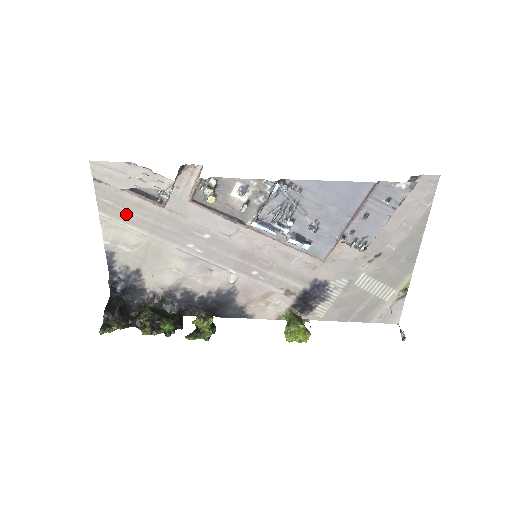
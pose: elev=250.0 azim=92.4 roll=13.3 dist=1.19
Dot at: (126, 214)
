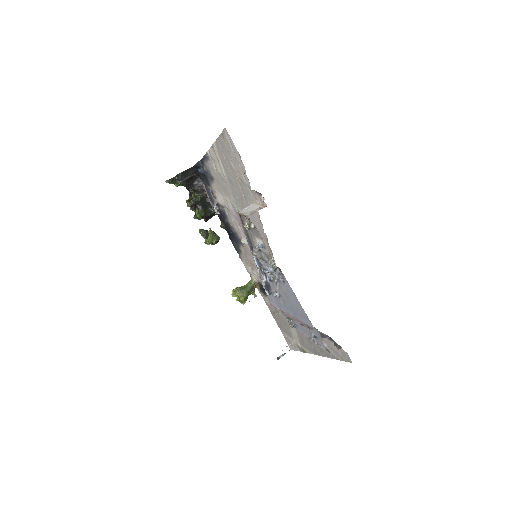
Dot at: (224, 161)
